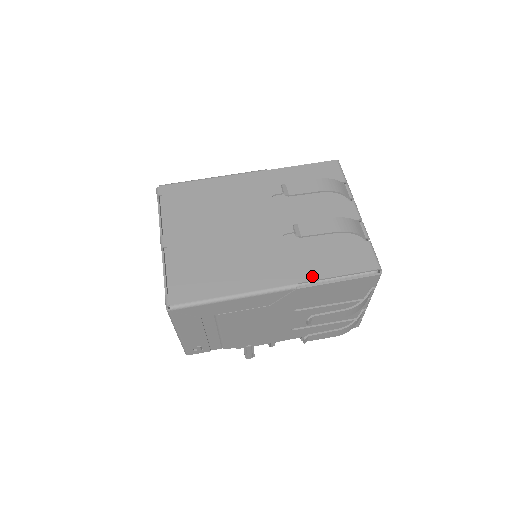
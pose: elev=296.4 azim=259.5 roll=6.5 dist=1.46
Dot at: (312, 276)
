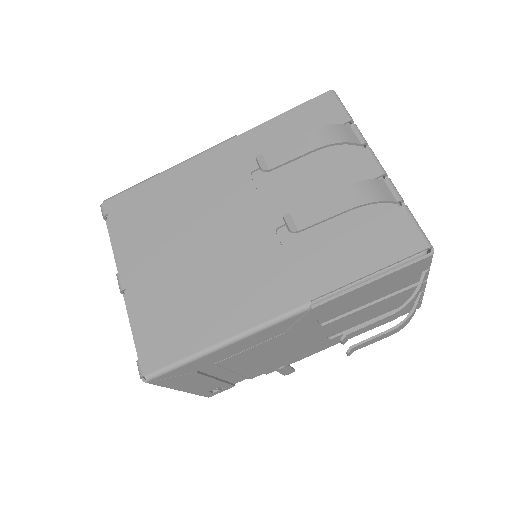
Dot at: (329, 284)
